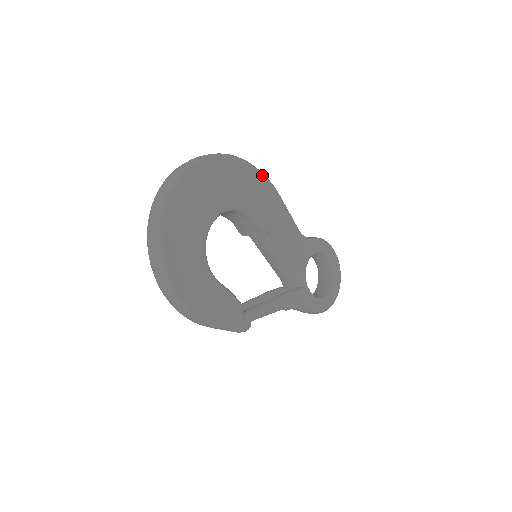
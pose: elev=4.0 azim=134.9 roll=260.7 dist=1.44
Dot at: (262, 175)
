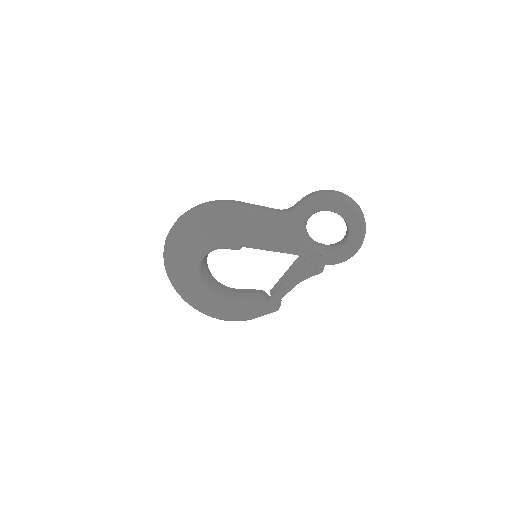
Dot at: (210, 209)
